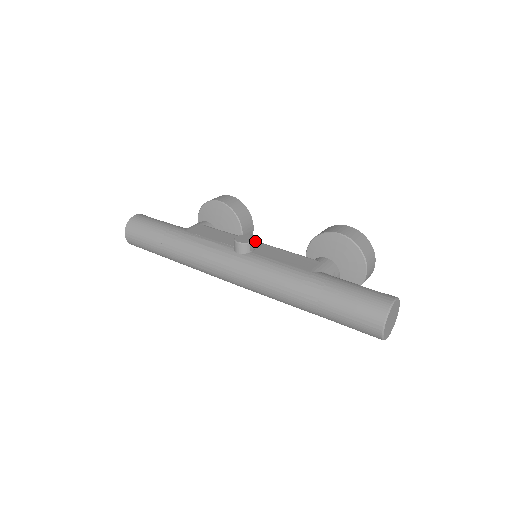
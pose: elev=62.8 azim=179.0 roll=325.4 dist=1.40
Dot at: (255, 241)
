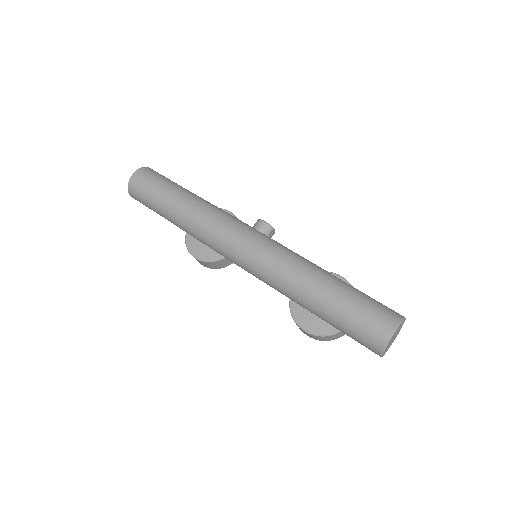
Dot at: occluded
